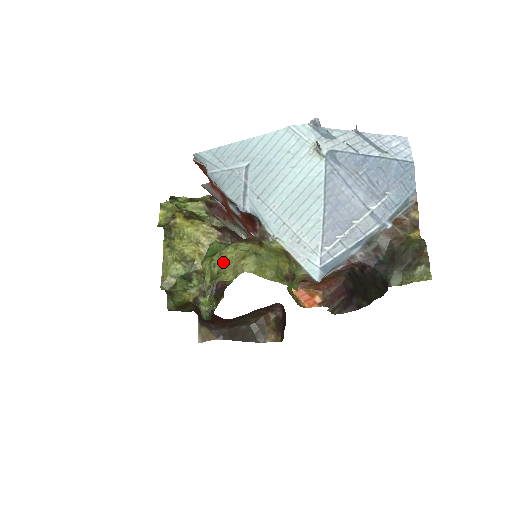
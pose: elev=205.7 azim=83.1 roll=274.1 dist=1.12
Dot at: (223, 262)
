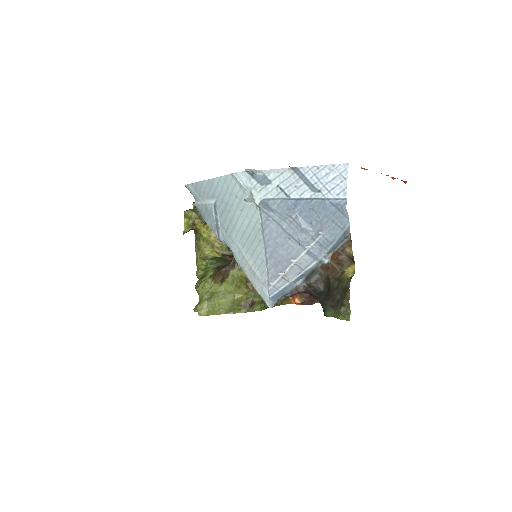
Dot at: occluded
